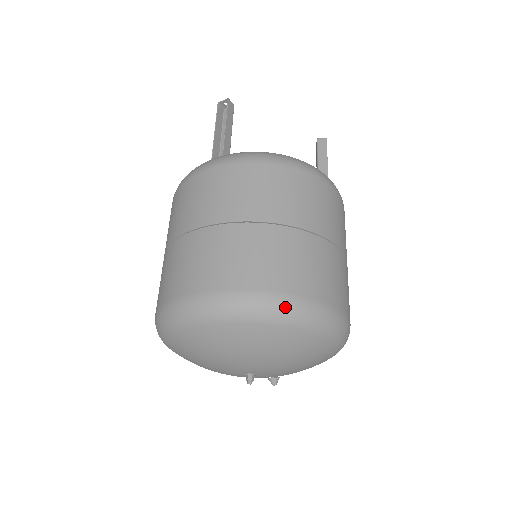
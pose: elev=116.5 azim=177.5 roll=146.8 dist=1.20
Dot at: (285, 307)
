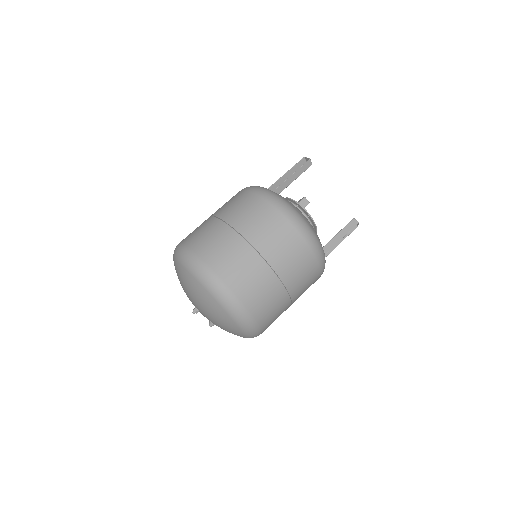
Dot at: (220, 290)
